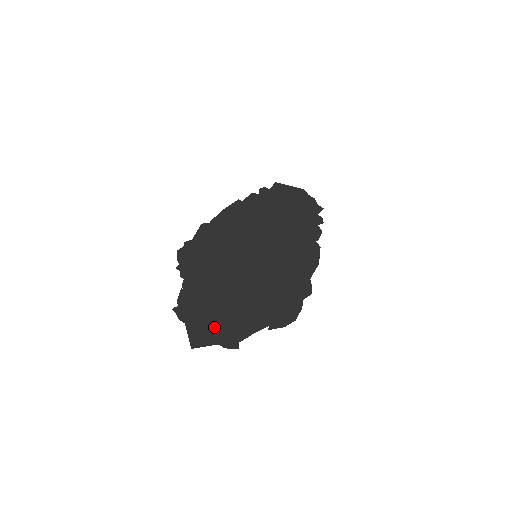
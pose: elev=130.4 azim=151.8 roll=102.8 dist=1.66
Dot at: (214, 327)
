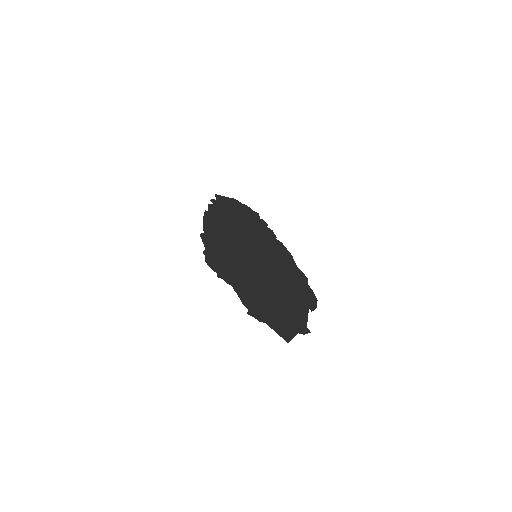
Dot at: (284, 320)
